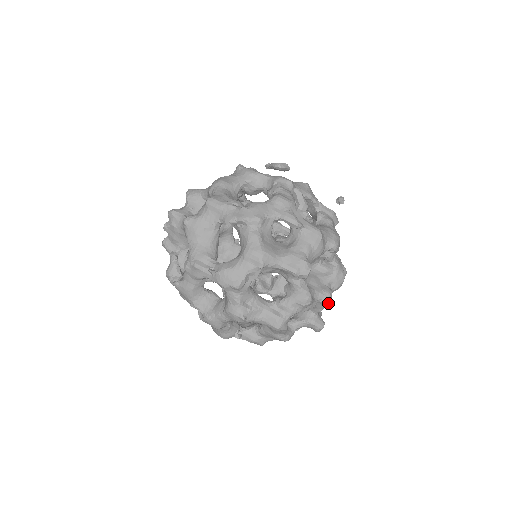
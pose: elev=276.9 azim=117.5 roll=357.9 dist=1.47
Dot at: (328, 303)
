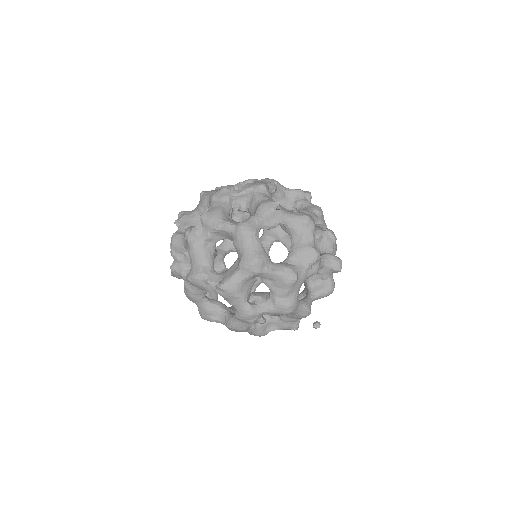
Dot at: (335, 236)
